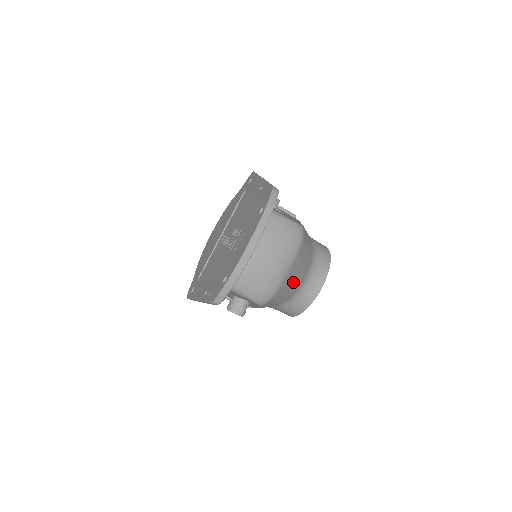
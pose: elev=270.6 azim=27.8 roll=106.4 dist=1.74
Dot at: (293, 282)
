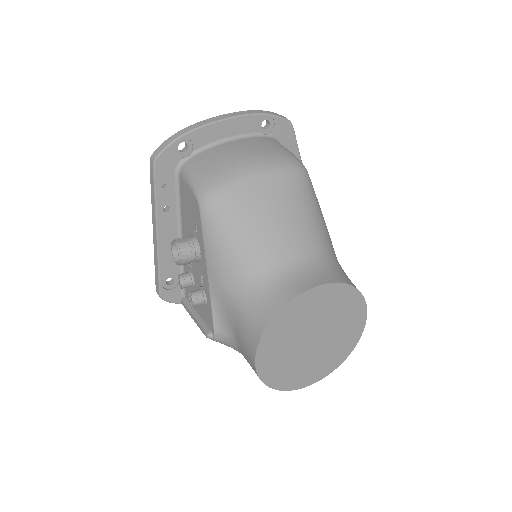
Dot at: (262, 220)
